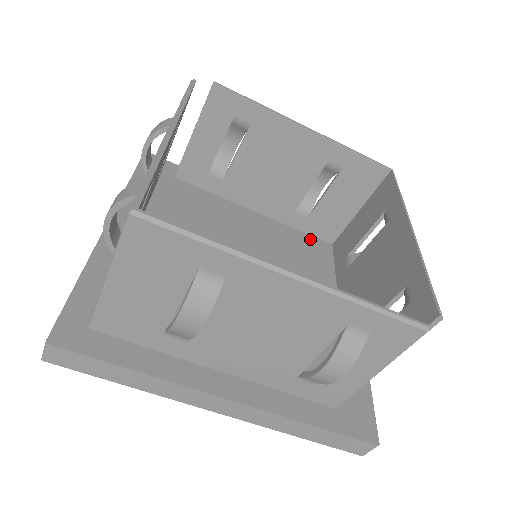
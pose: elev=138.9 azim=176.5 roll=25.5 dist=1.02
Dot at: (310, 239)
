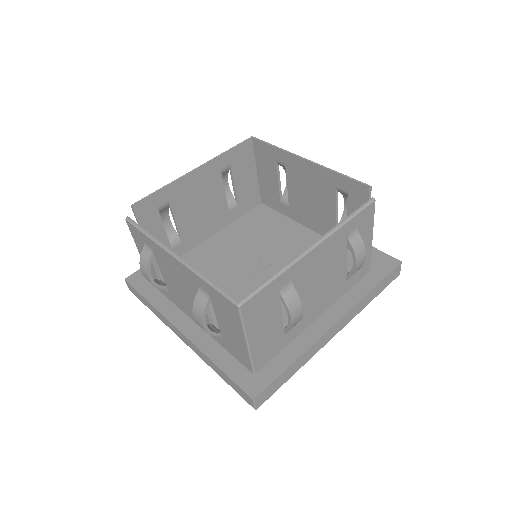
Dot at: (250, 214)
